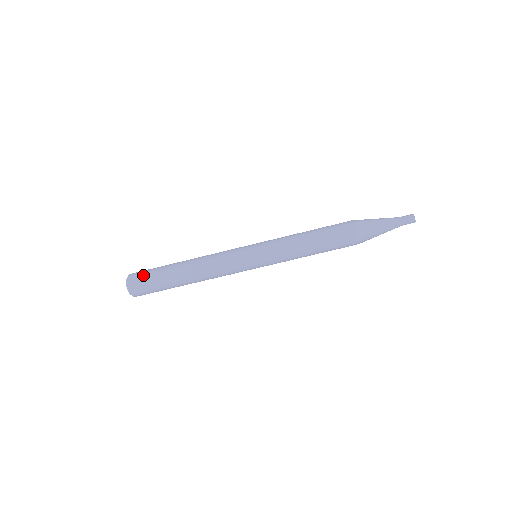
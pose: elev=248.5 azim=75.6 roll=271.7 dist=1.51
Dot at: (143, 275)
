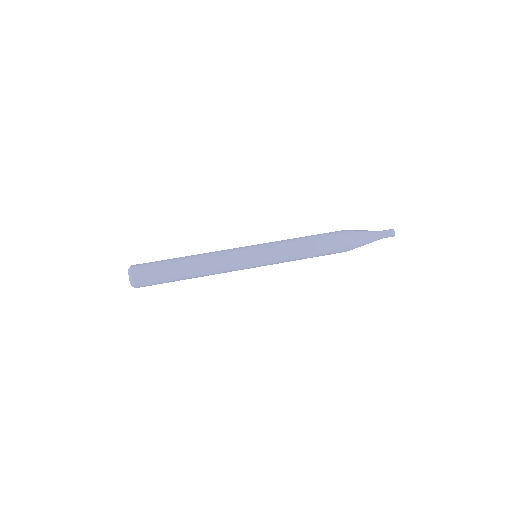
Dot at: occluded
